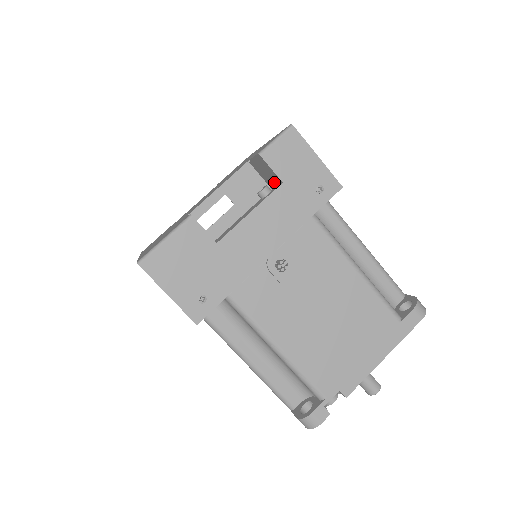
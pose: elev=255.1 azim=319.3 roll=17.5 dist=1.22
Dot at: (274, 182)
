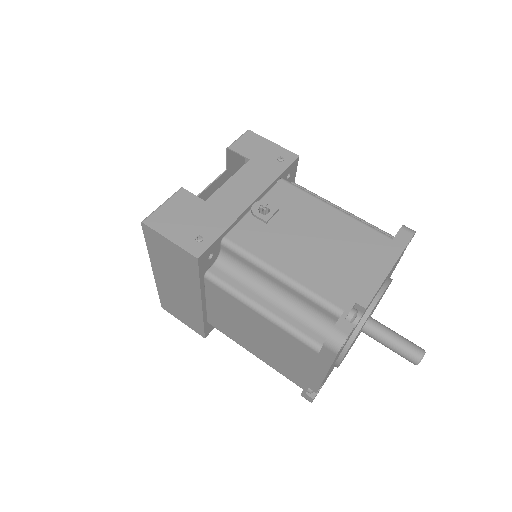
Dot at: occluded
